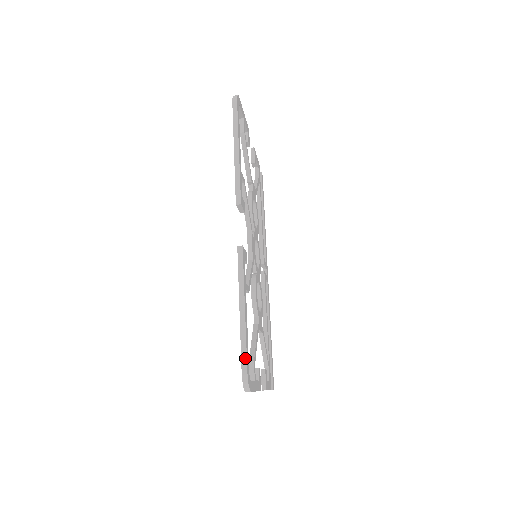
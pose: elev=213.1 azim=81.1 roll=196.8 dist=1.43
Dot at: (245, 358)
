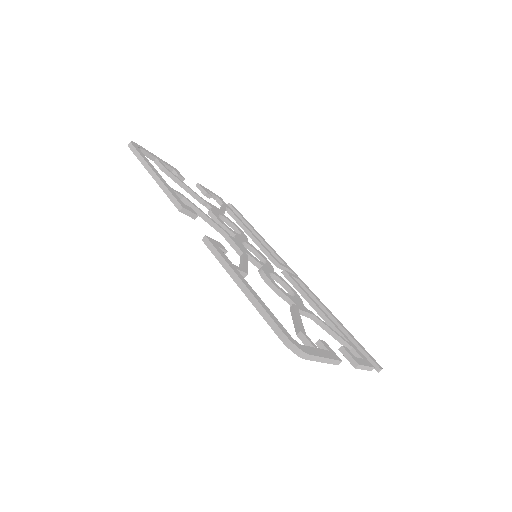
Dot at: (274, 324)
